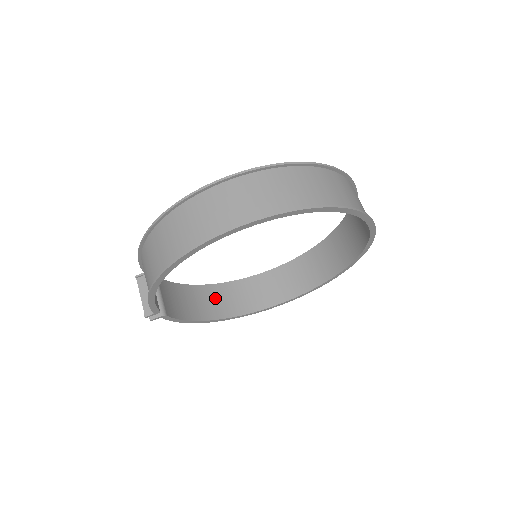
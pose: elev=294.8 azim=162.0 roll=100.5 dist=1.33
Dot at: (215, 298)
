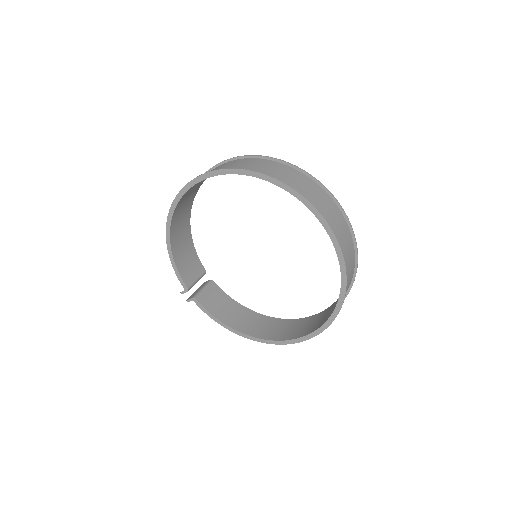
Dot at: (259, 323)
